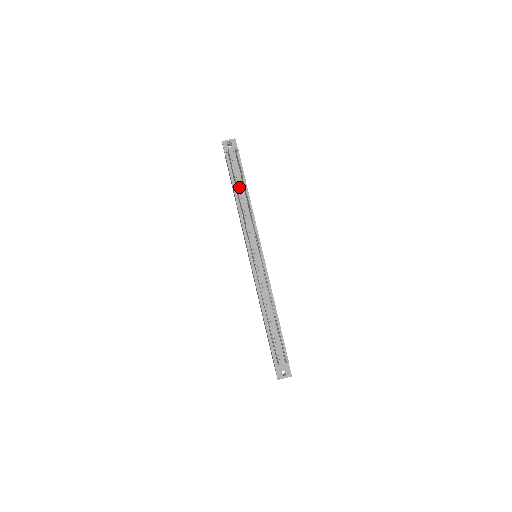
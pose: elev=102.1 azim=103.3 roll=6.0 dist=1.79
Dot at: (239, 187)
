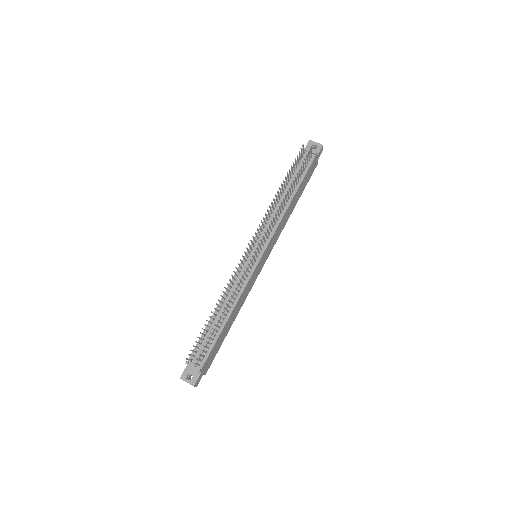
Dot at: (289, 185)
